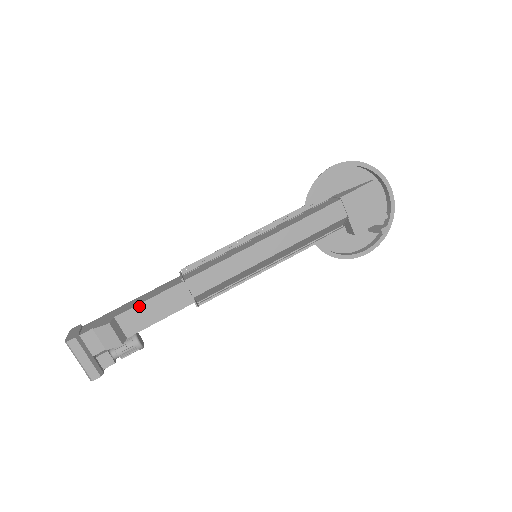
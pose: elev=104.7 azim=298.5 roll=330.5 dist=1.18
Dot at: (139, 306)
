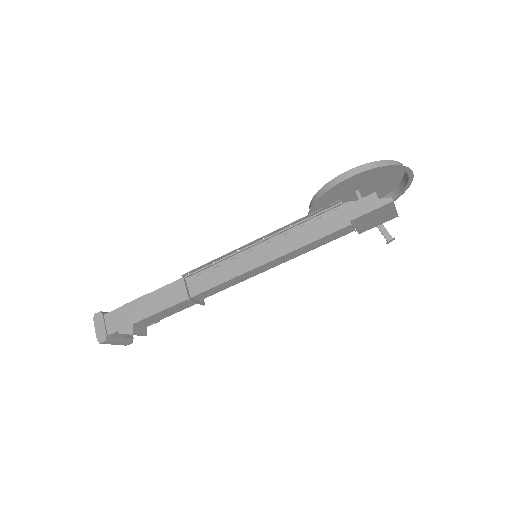
Dot at: (153, 315)
